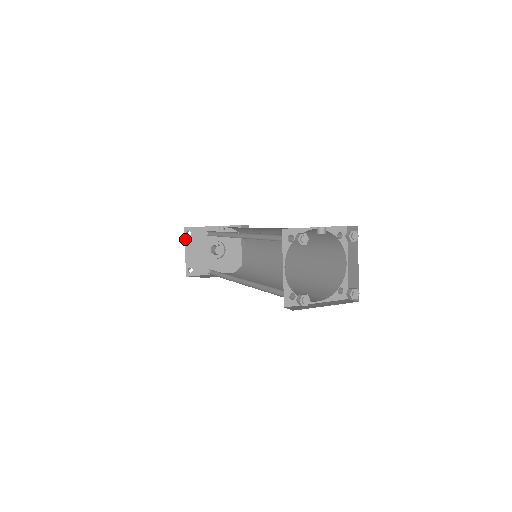
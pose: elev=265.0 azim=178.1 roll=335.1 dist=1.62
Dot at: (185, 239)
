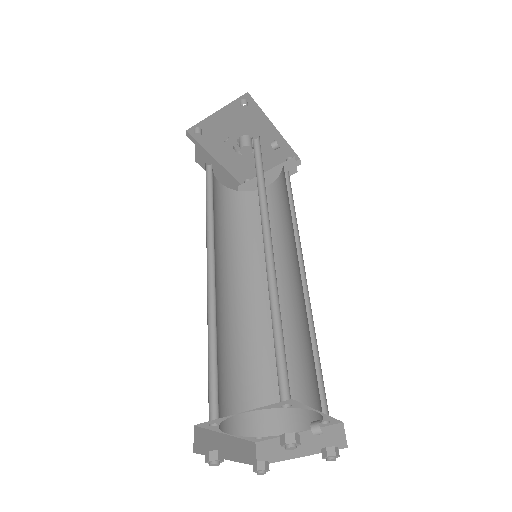
Dot at: (233, 102)
